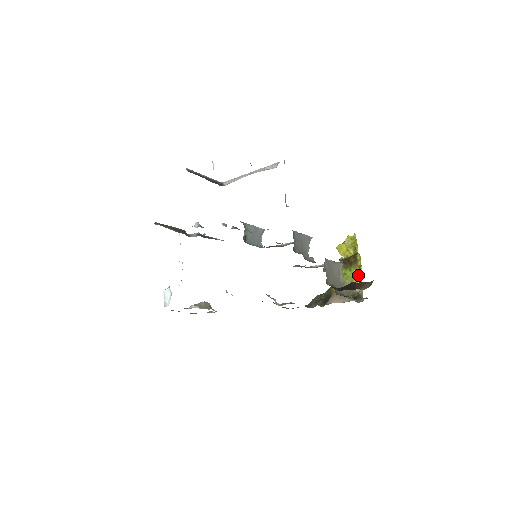
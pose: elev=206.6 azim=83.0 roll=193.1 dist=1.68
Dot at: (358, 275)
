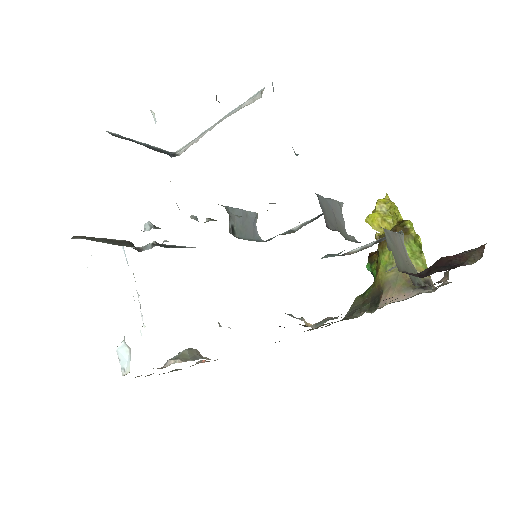
Dot at: (415, 251)
